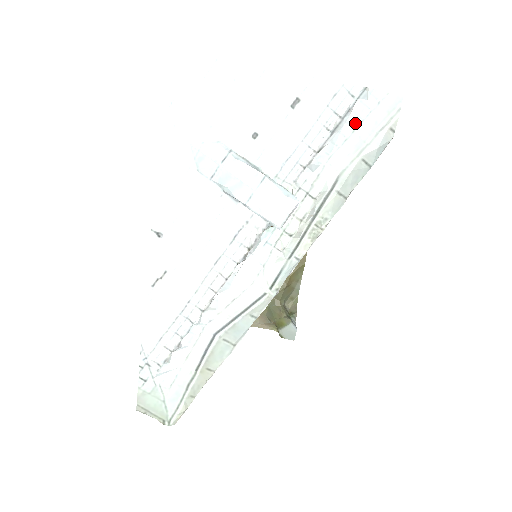
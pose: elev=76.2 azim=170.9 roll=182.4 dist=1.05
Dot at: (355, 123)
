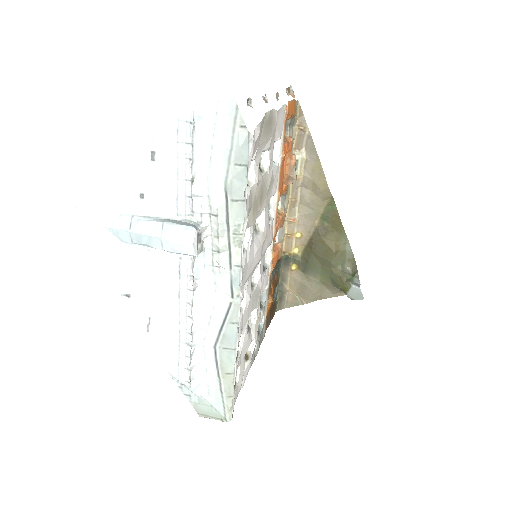
Dot at: (208, 141)
